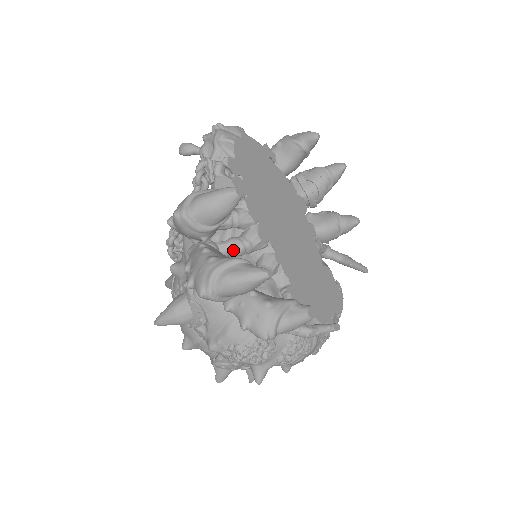
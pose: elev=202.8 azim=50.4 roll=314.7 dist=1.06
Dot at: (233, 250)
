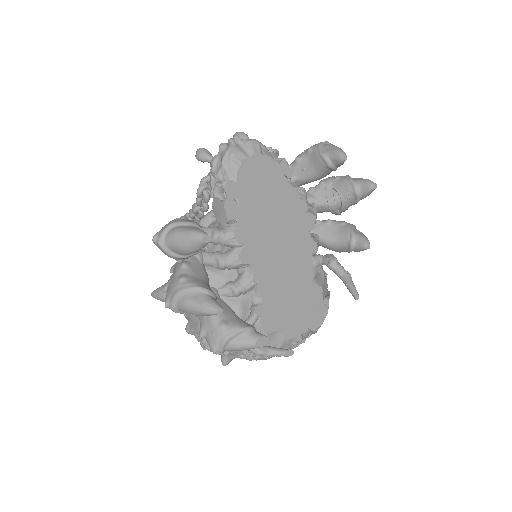
Dot at: (215, 264)
